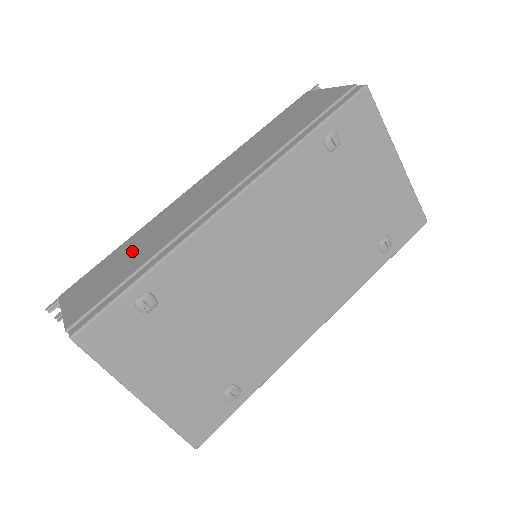
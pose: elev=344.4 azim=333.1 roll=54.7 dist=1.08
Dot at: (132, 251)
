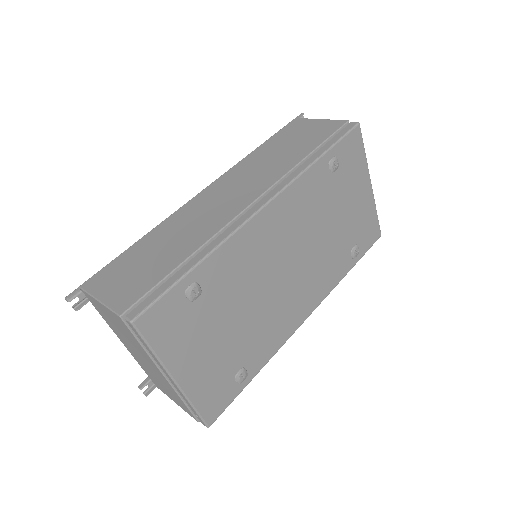
Dot at: (162, 245)
